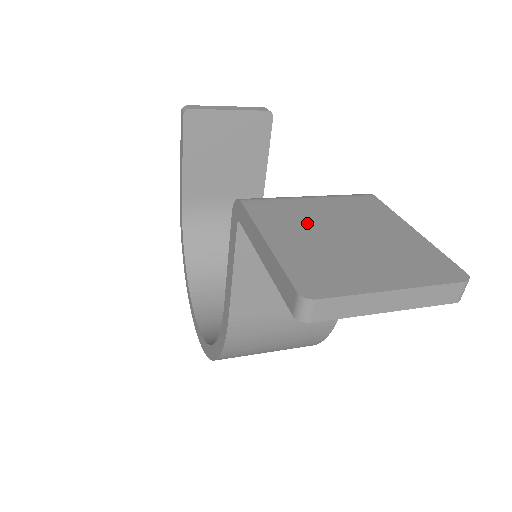
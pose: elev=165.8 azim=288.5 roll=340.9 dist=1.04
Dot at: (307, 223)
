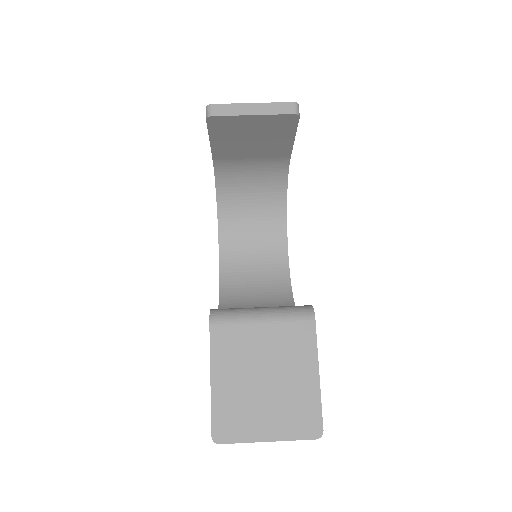
Dot at: (245, 361)
